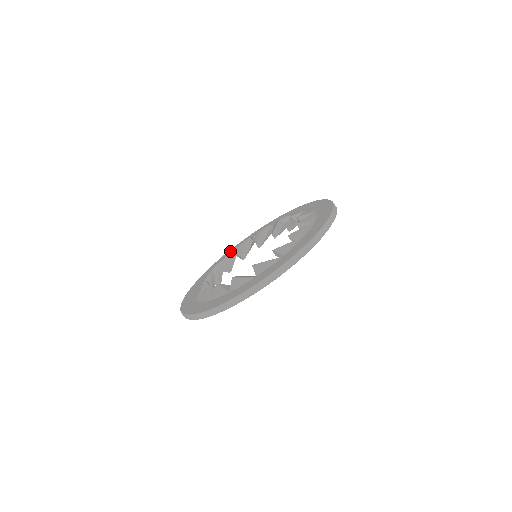
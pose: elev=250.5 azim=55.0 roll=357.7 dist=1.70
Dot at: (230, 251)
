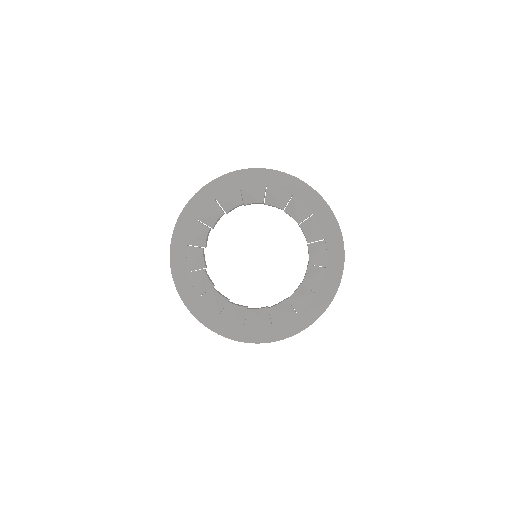
Dot at: occluded
